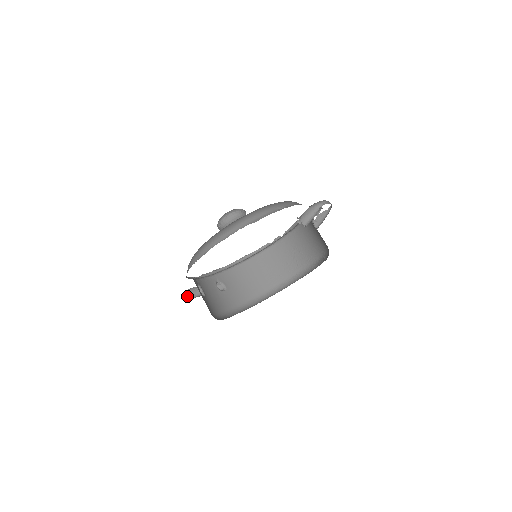
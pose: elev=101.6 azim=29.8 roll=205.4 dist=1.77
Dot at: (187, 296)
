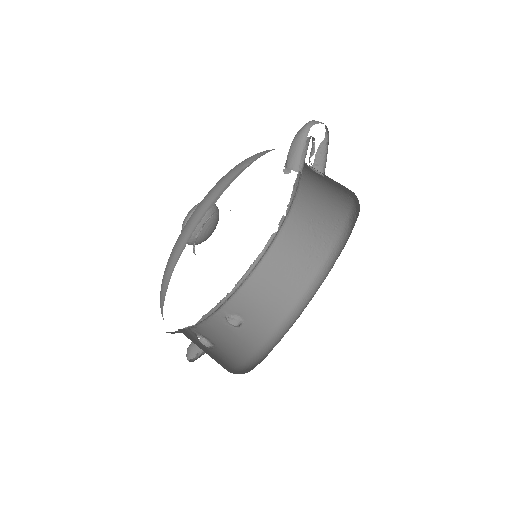
Dot at: (190, 358)
